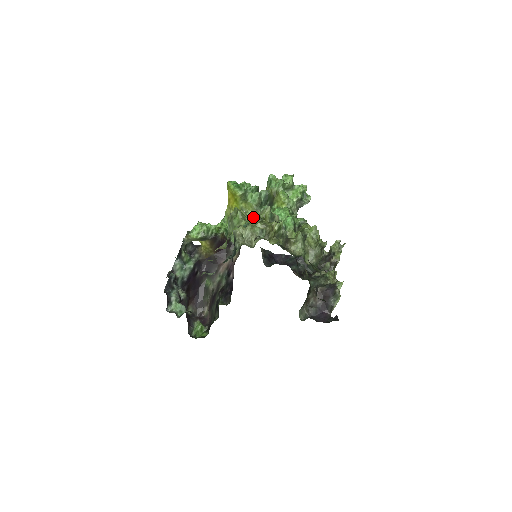
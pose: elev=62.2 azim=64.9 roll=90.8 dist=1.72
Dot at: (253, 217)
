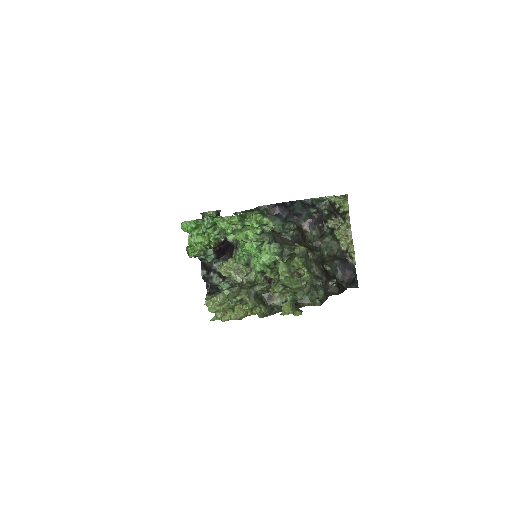
Dot at: occluded
